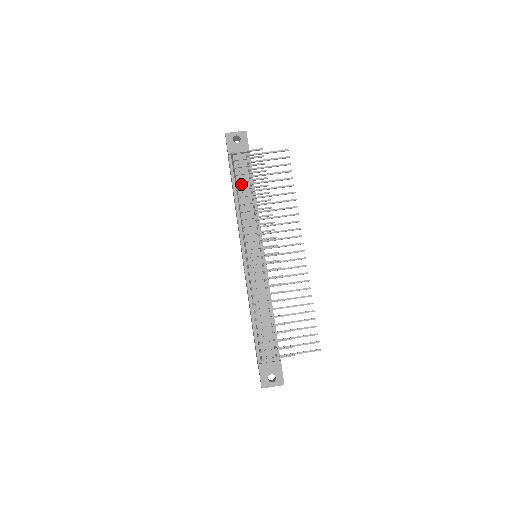
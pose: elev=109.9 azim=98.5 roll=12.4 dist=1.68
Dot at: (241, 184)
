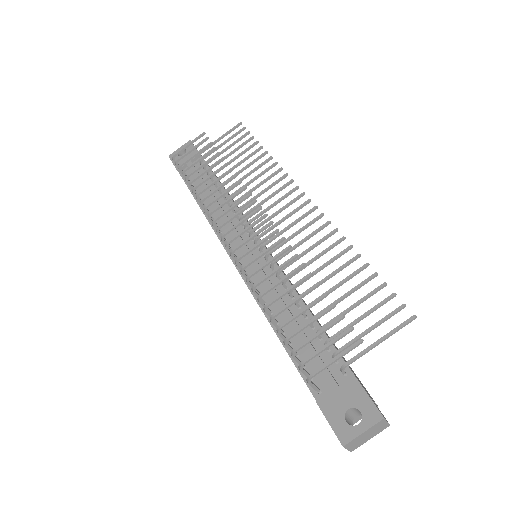
Dot at: (200, 187)
